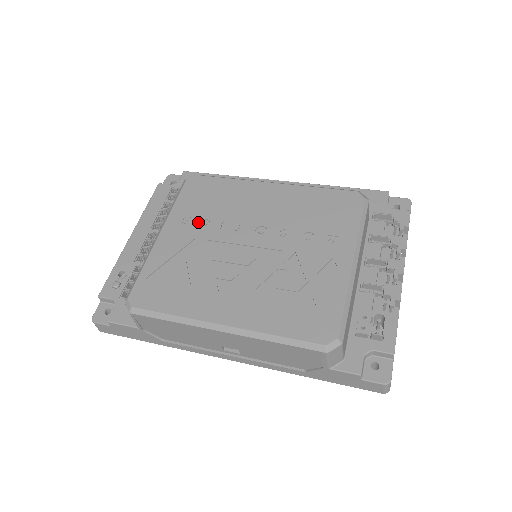
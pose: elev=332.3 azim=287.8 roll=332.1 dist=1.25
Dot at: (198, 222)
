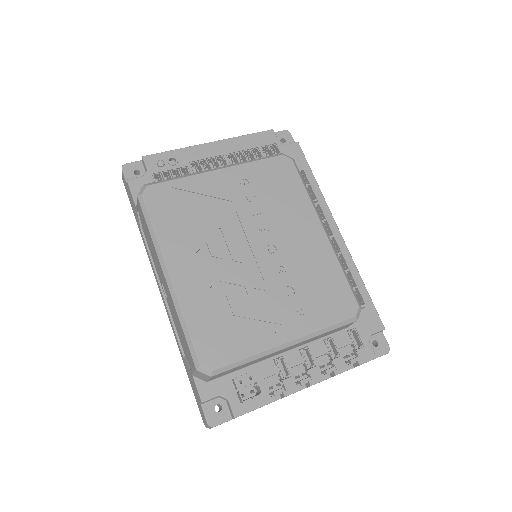
Dot at: (248, 193)
